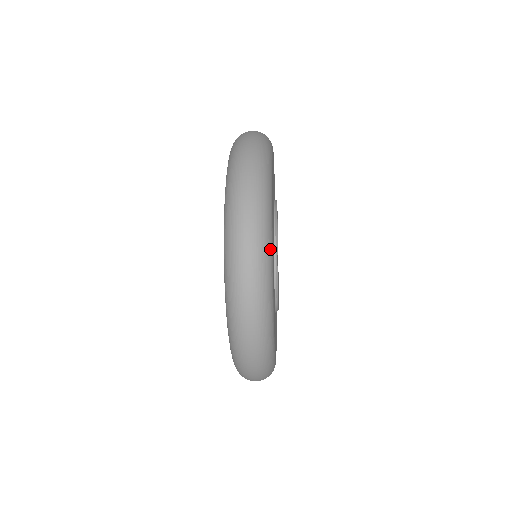
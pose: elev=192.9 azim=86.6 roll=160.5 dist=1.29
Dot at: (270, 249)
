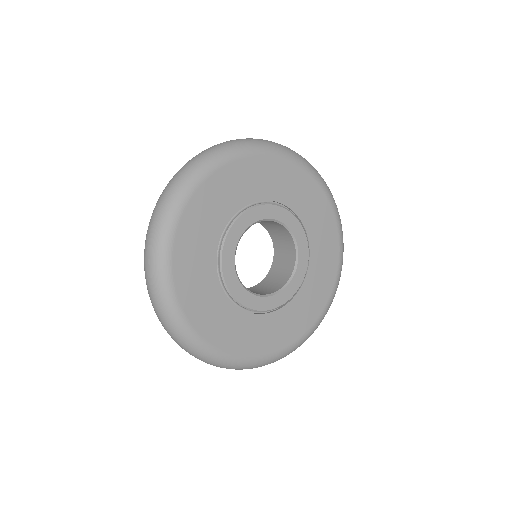
Dot at: (165, 272)
